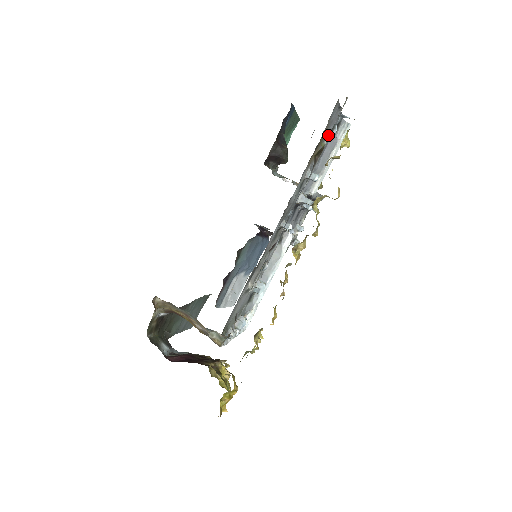
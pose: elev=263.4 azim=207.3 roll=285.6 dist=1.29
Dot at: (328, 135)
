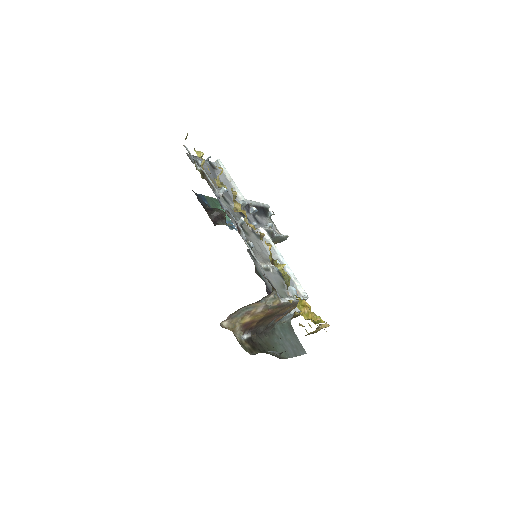
Dot at: (196, 165)
